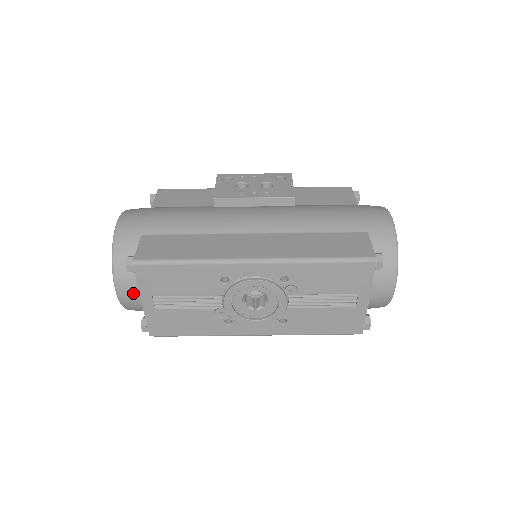
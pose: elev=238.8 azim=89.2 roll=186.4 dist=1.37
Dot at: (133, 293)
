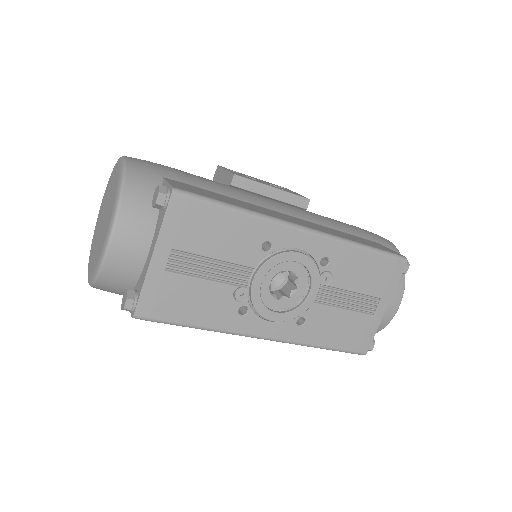
Dot at: (135, 245)
